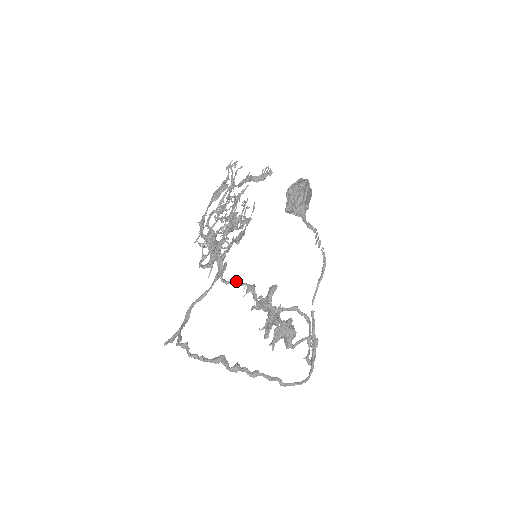
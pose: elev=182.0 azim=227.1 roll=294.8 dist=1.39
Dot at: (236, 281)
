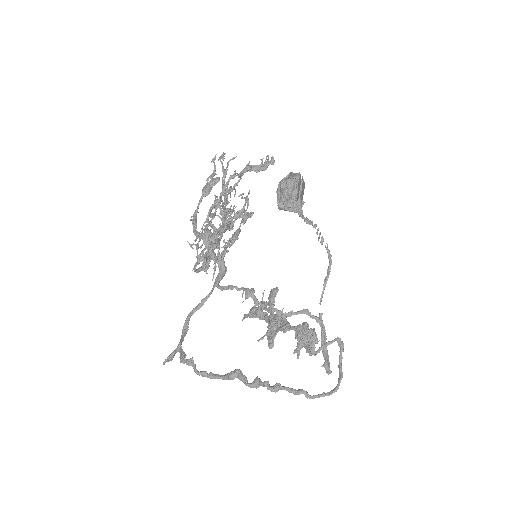
Dot at: (232, 286)
